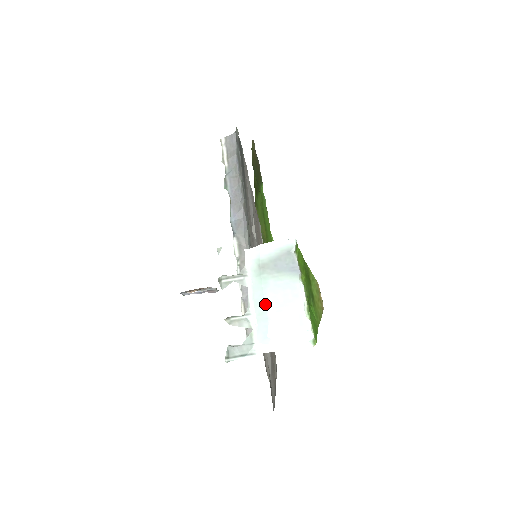
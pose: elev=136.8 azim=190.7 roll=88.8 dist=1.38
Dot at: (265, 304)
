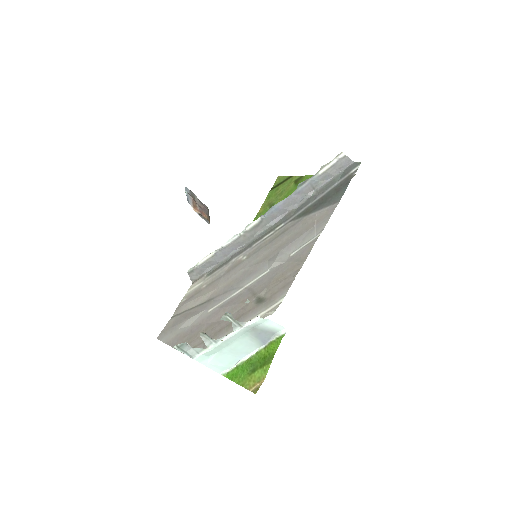
Dot at: (229, 344)
